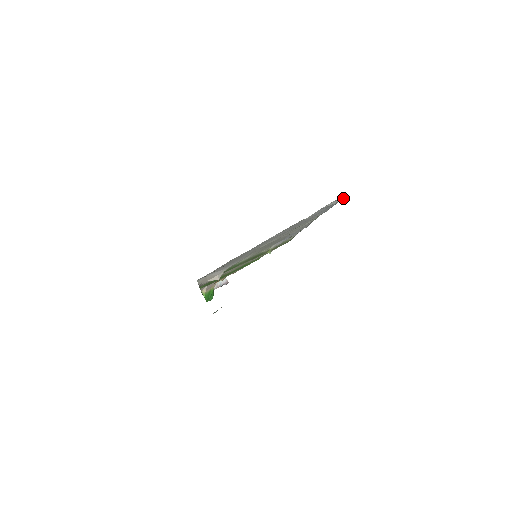
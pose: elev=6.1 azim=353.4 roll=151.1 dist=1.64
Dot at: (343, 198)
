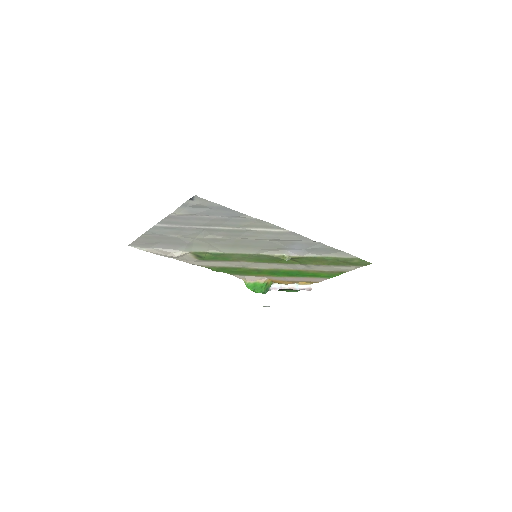
Dot at: (206, 200)
